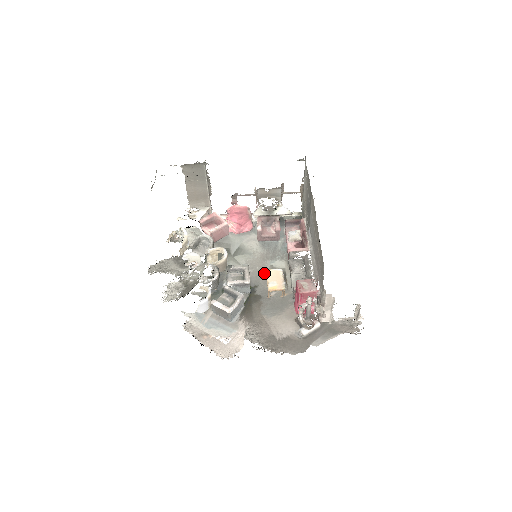
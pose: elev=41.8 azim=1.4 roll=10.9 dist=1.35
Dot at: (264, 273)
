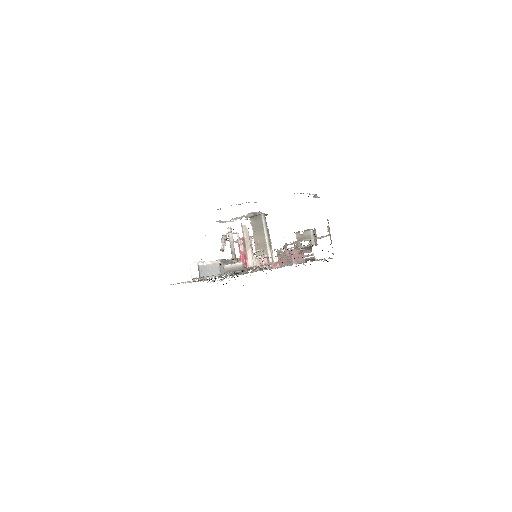
Dot at: occluded
